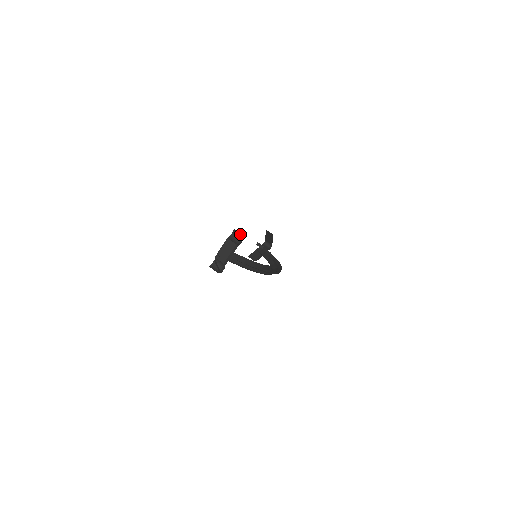
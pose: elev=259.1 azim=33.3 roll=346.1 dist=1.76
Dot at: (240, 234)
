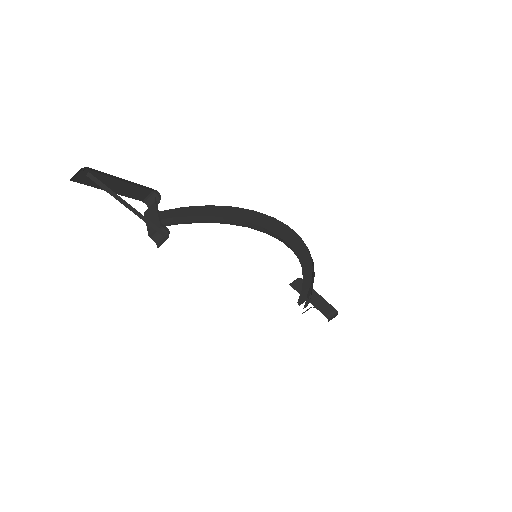
Dot at: (153, 197)
